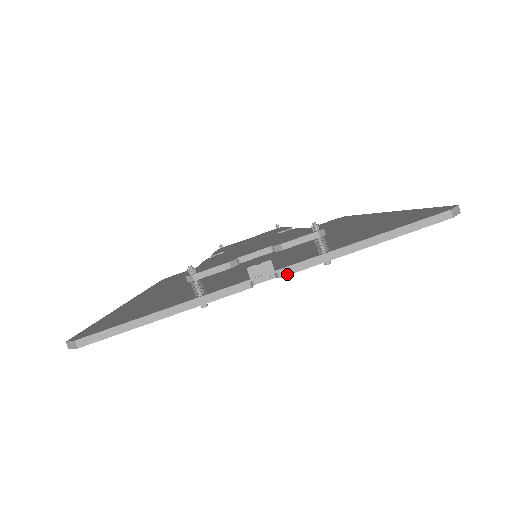
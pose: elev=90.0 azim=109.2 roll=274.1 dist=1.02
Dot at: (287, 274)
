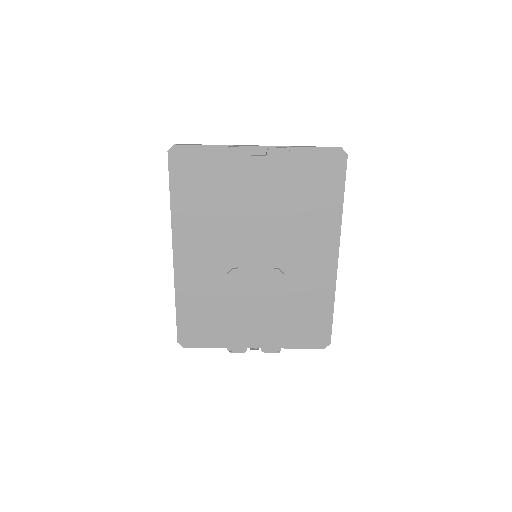
Dot at: occluded
